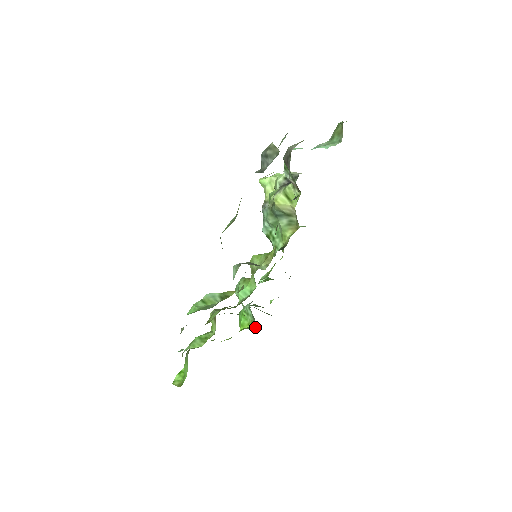
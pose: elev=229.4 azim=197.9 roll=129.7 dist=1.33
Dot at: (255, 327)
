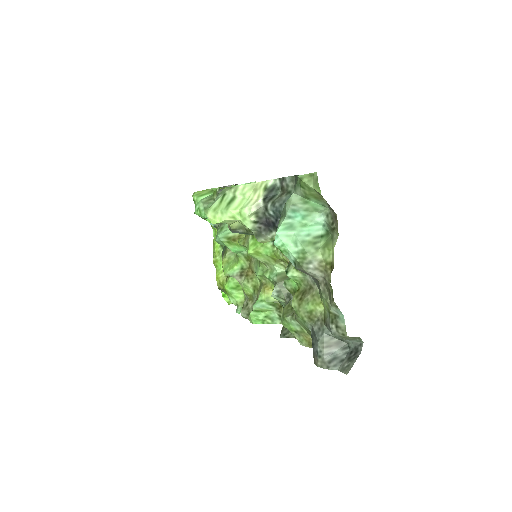
Dot at: occluded
